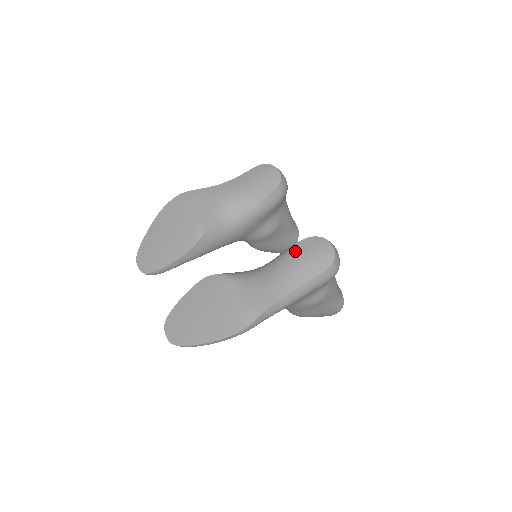
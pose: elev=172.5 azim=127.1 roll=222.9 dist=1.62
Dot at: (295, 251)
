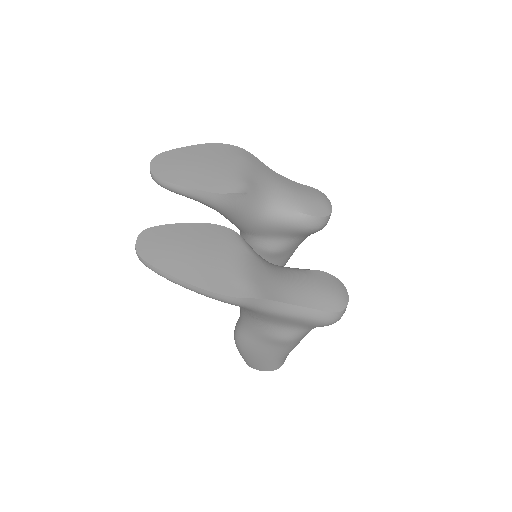
Dot at: (314, 275)
